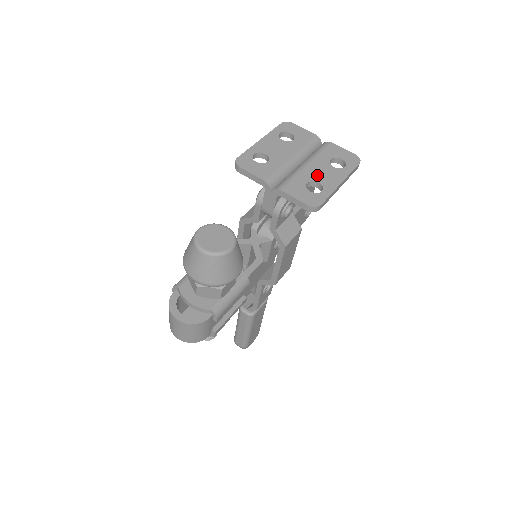
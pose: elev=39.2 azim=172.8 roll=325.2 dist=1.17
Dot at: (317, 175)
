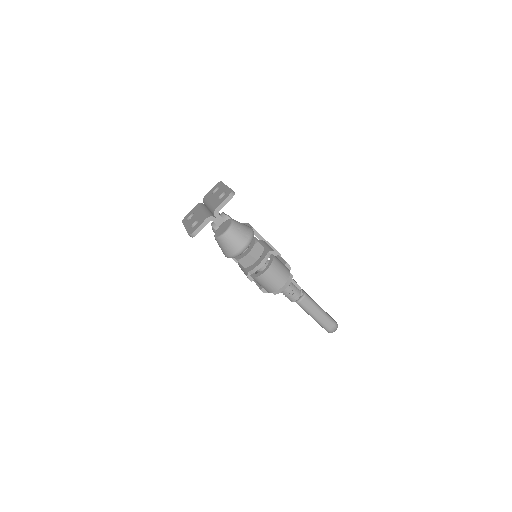
Dot at: (217, 197)
